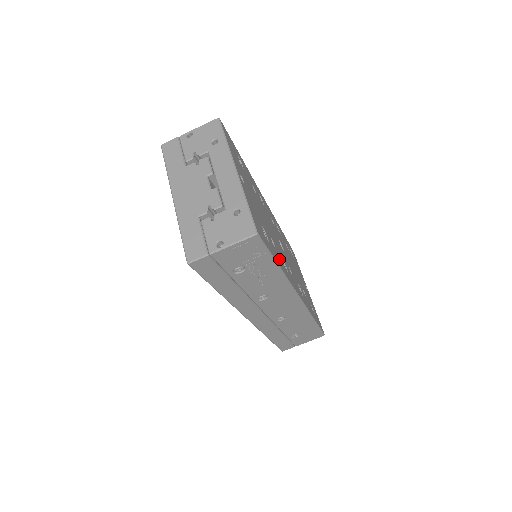
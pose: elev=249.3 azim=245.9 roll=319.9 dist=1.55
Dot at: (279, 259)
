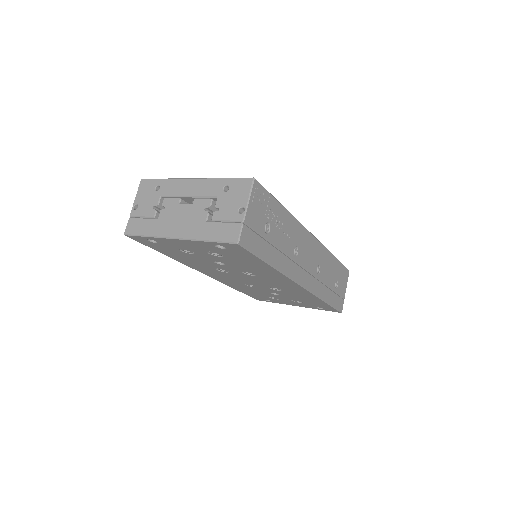
Dot at: occluded
